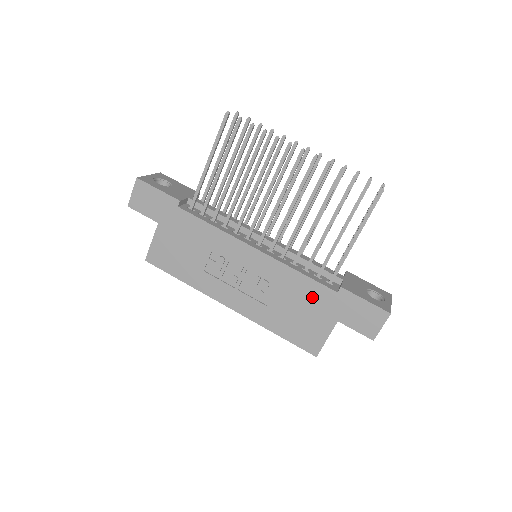
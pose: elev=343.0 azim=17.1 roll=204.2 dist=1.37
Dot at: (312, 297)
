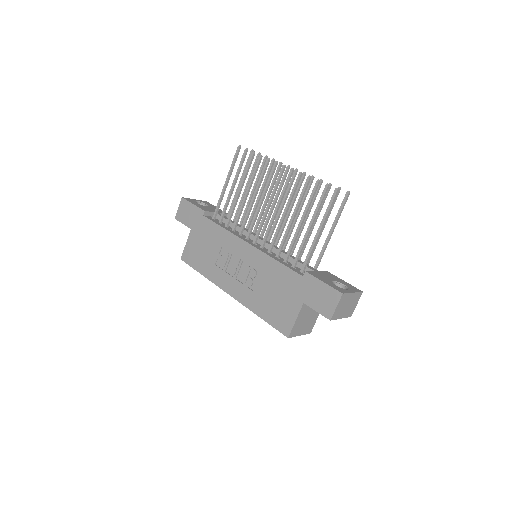
Dot at: (285, 282)
